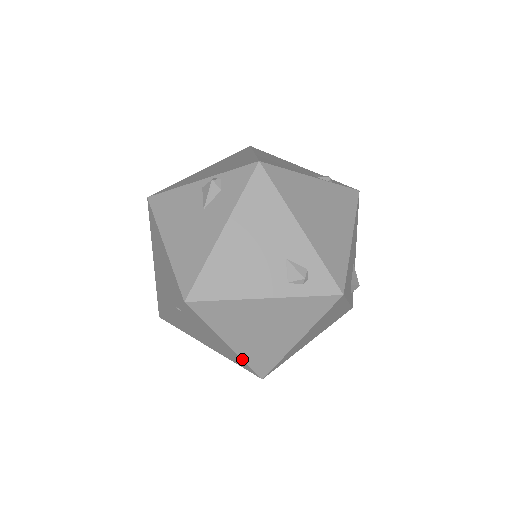
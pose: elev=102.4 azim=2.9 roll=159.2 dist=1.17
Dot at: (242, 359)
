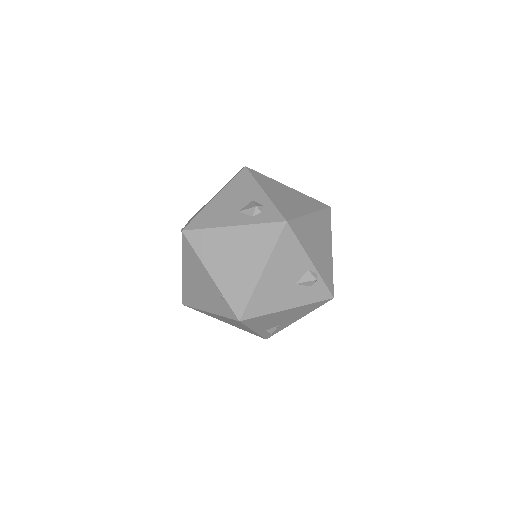
Dot at: (198, 309)
